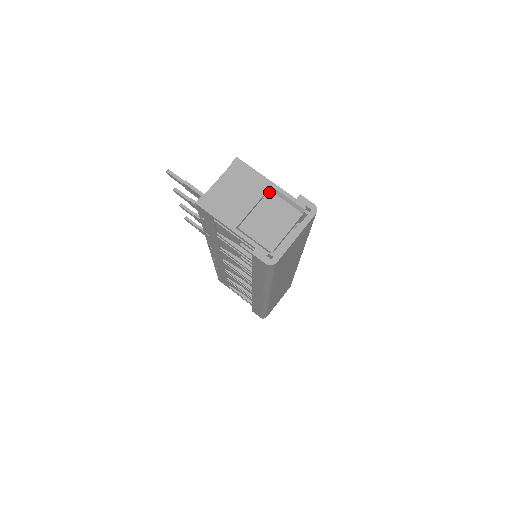
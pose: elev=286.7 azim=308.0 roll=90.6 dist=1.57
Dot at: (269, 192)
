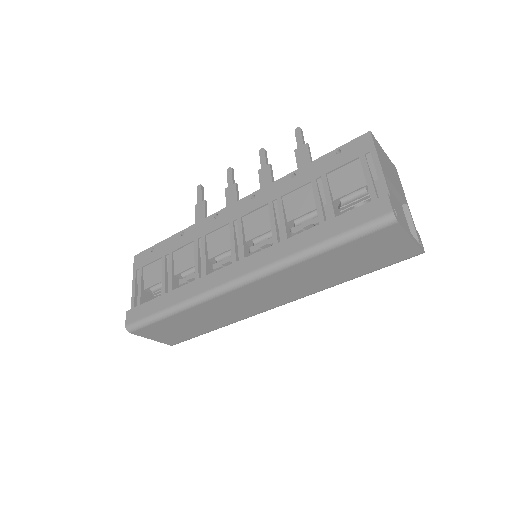
Dot at: (401, 204)
